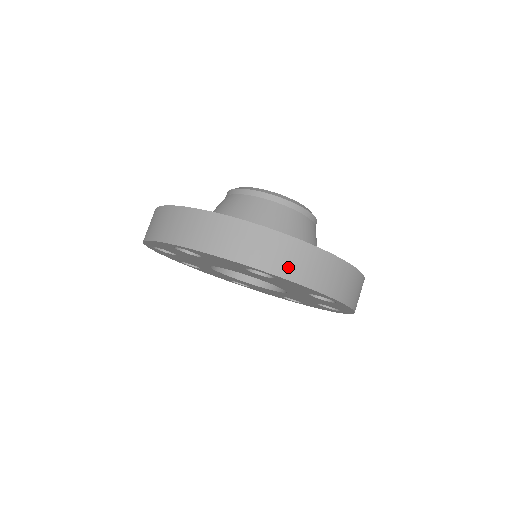
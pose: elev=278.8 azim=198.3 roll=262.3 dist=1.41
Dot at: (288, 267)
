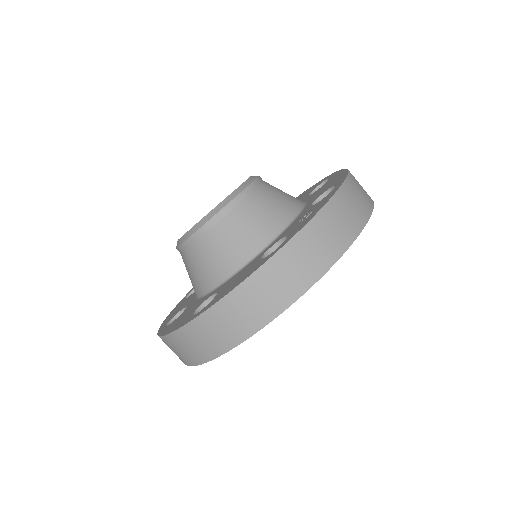
Dot at: (323, 256)
